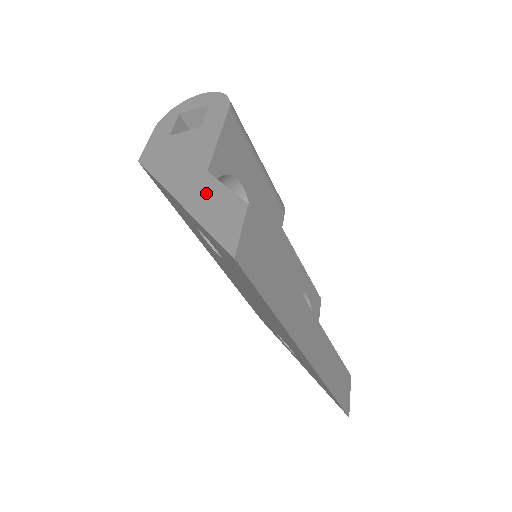
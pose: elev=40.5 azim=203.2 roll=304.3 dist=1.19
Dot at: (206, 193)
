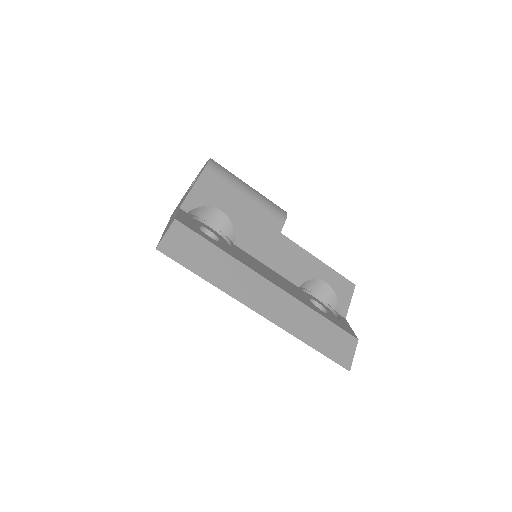
Dot at: occluded
